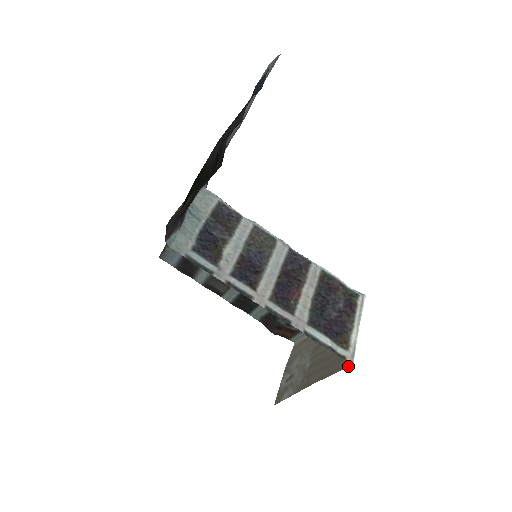
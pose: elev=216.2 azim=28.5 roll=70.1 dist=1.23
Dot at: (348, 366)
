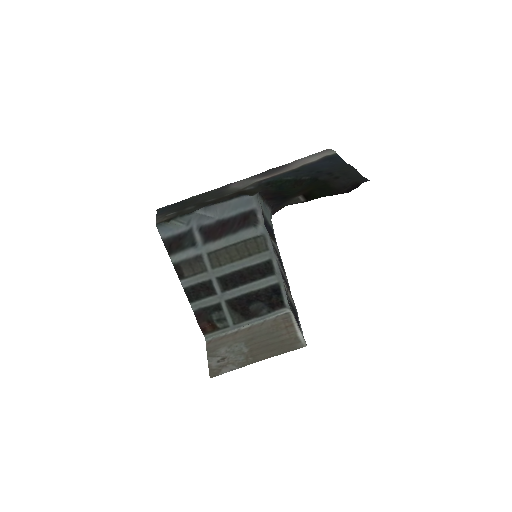
Dot at: (302, 347)
